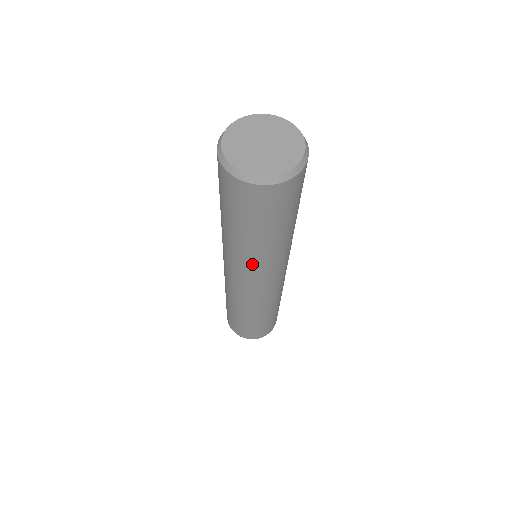
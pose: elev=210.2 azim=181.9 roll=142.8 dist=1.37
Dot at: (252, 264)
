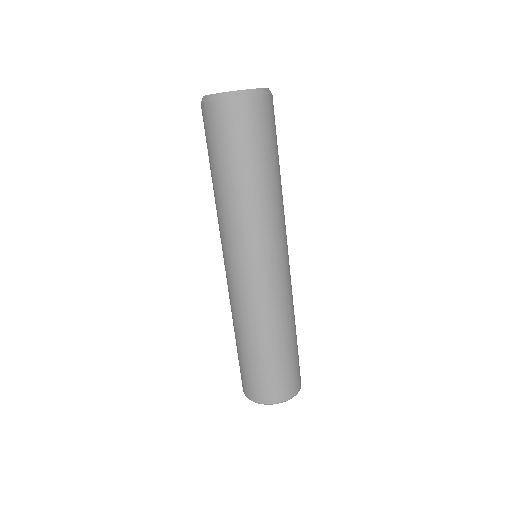
Dot at: (267, 222)
